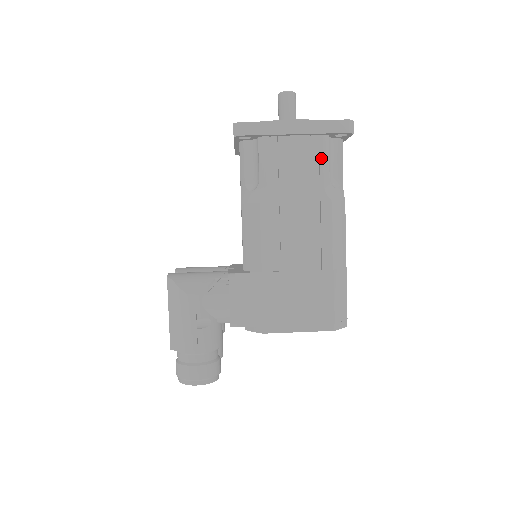
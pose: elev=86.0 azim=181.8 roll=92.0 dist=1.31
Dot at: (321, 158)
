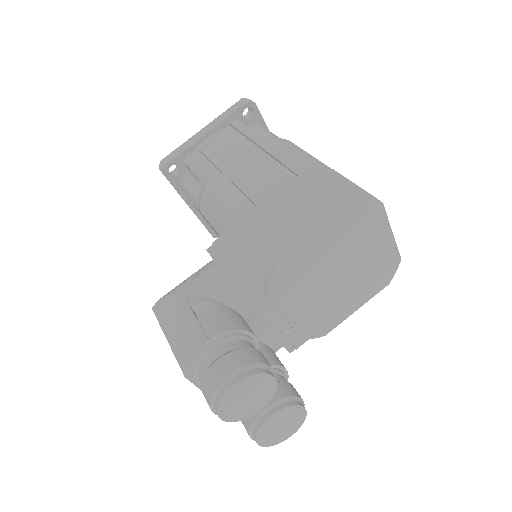
Dot at: (239, 129)
